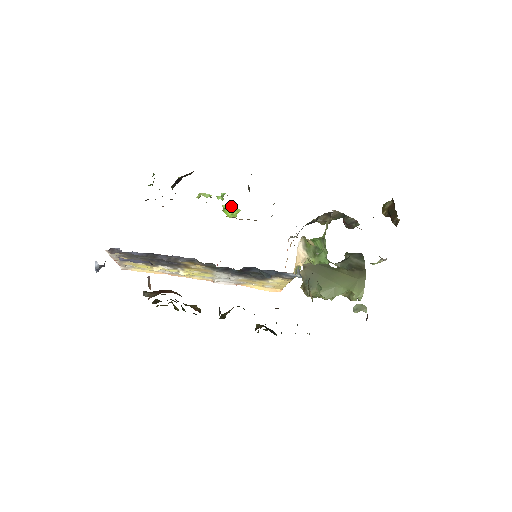
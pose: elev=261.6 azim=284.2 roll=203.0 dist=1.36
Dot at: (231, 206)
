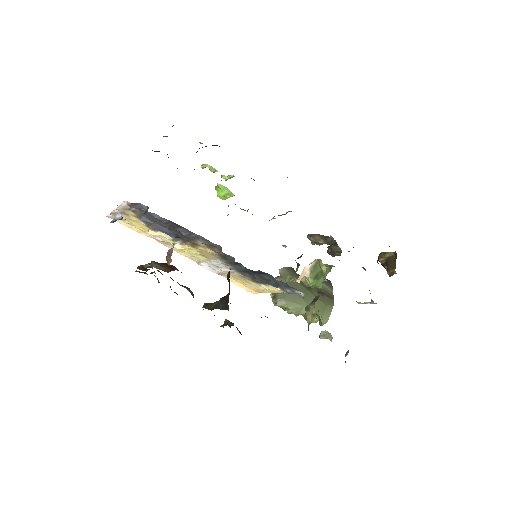
Dot at: (227, 188)
